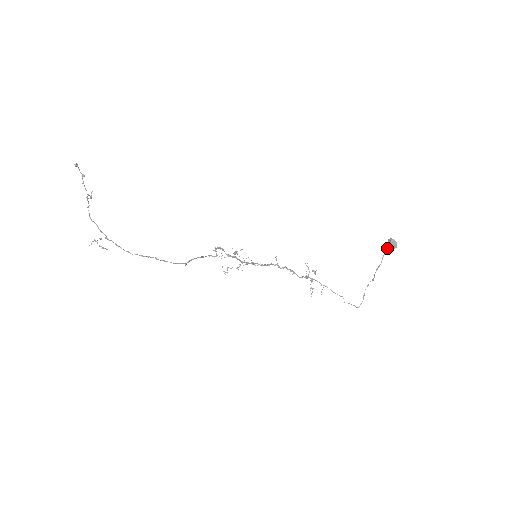
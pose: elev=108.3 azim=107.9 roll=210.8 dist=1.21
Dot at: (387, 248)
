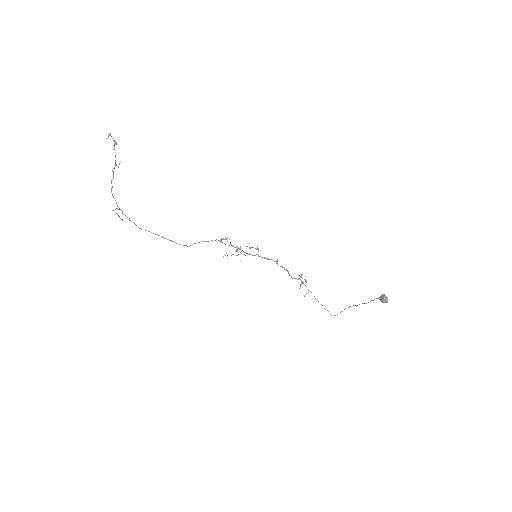
Dot at: (378, 298)
